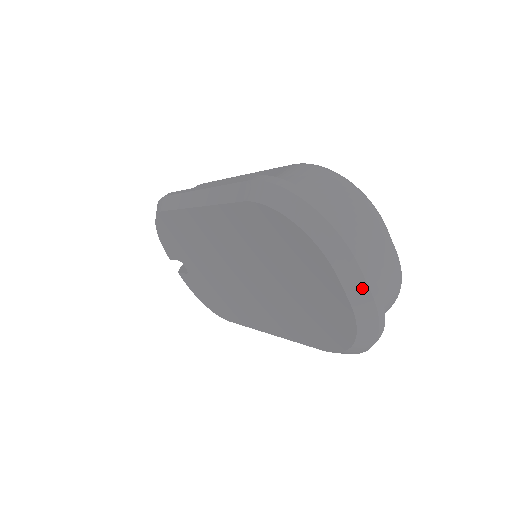
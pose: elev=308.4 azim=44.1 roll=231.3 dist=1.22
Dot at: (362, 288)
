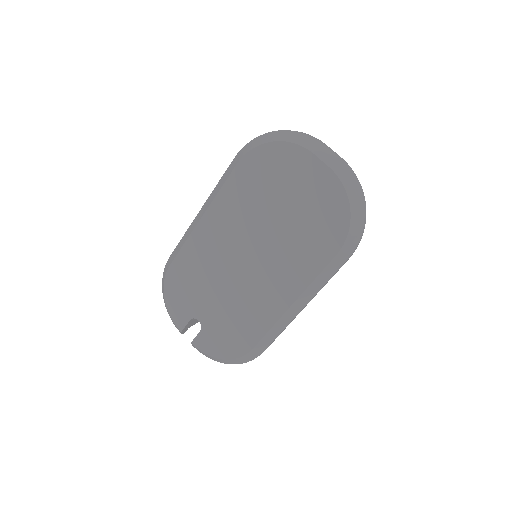
Dot at: (332, 156)
